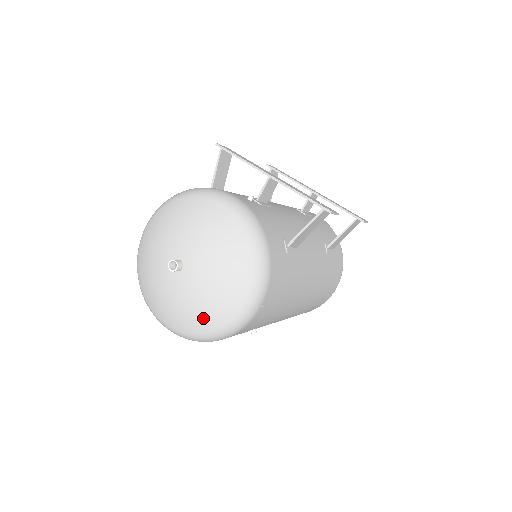
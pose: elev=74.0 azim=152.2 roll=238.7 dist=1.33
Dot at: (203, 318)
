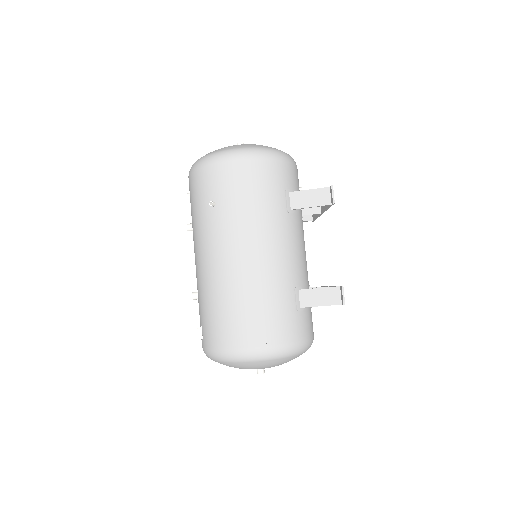
Dot at: (219, 149)
